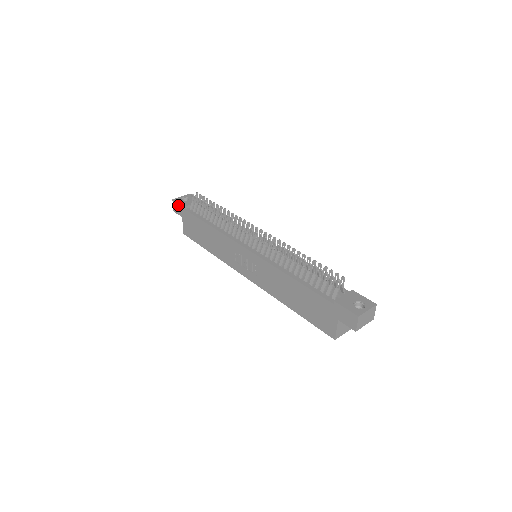
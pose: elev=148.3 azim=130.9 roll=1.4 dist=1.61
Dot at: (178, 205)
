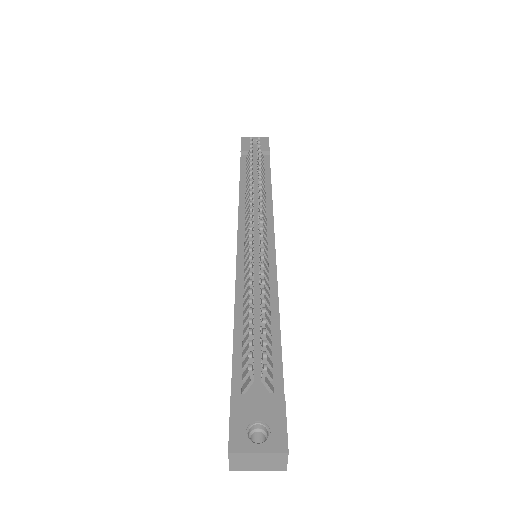
Dot at: occluded
